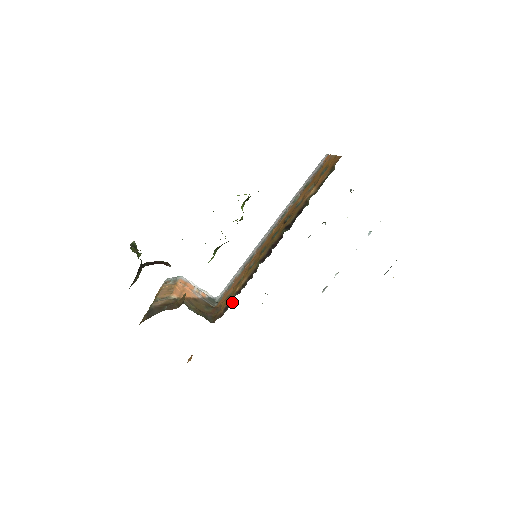
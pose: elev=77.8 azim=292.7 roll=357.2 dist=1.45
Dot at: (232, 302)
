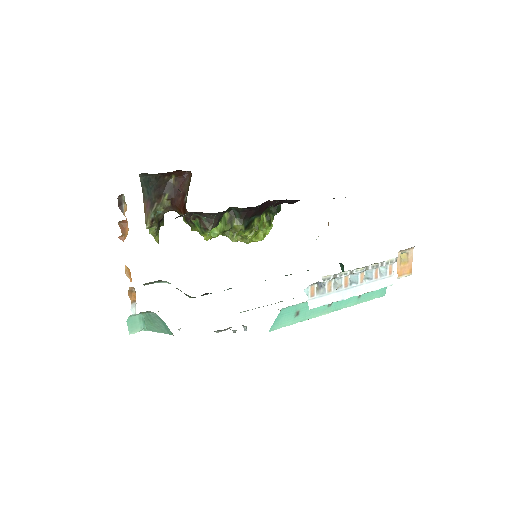
Dot at: occluded
